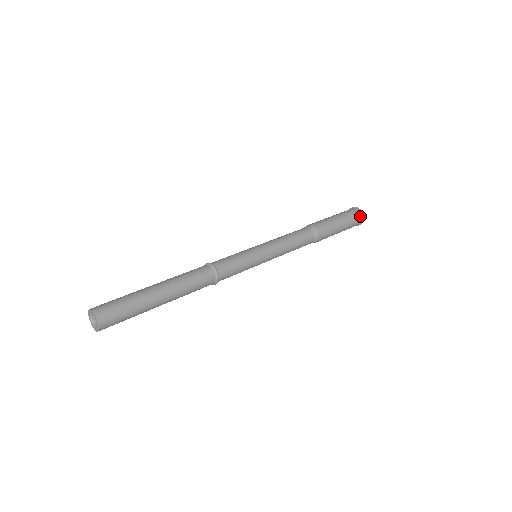
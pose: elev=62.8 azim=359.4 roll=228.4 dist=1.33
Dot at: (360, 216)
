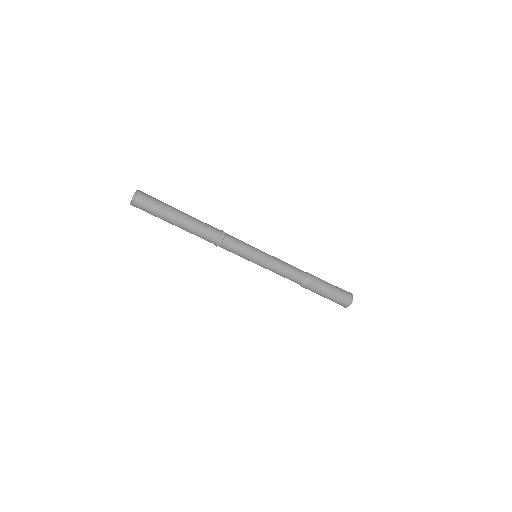
Dot at: (350, 298)
